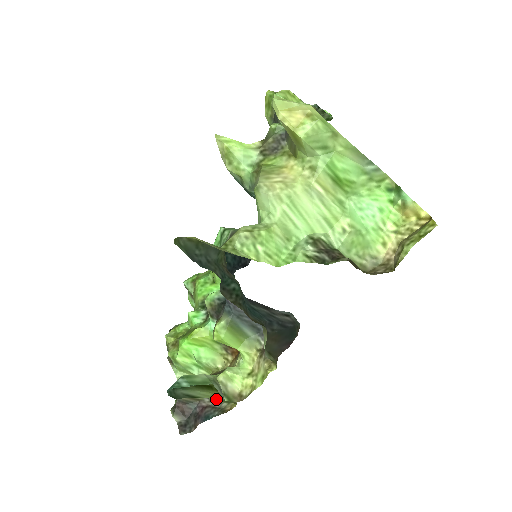
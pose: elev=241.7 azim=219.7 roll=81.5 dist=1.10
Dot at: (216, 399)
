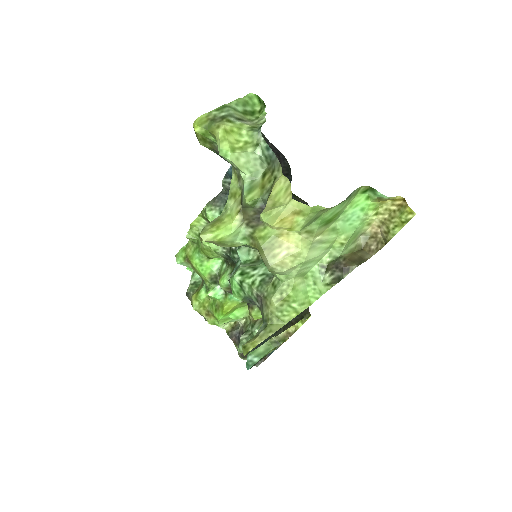
Dot at: occluded
